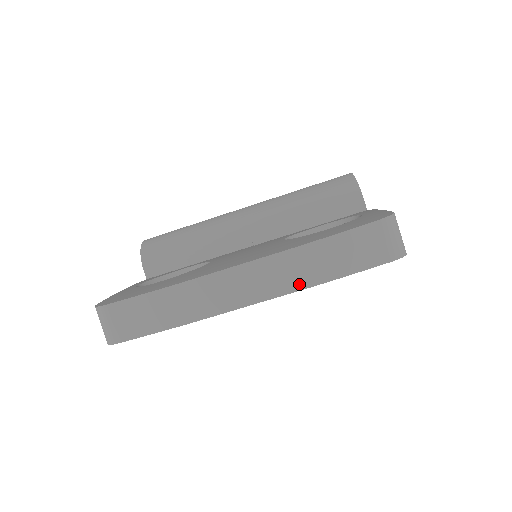
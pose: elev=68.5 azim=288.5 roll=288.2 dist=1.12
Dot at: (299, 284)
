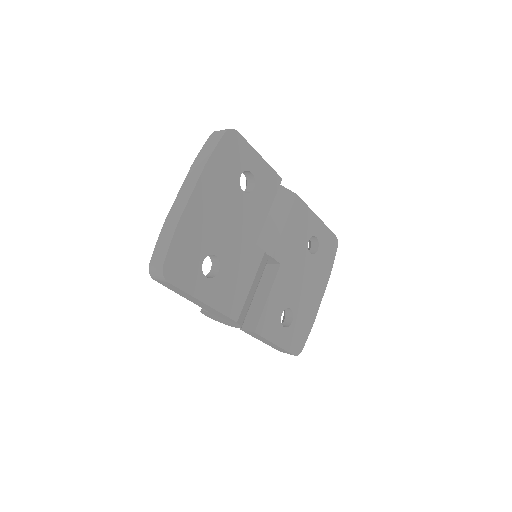
Dot at: (202, 168)
